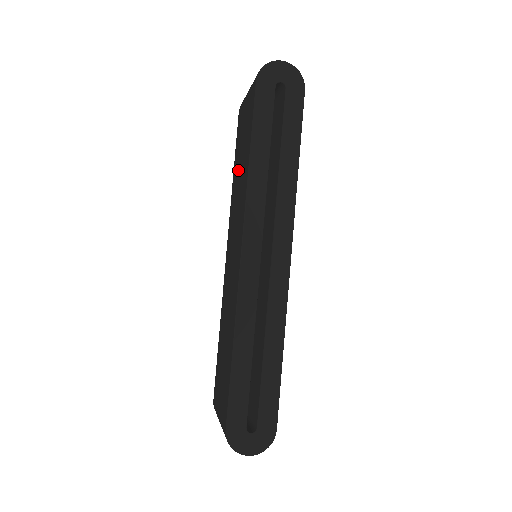
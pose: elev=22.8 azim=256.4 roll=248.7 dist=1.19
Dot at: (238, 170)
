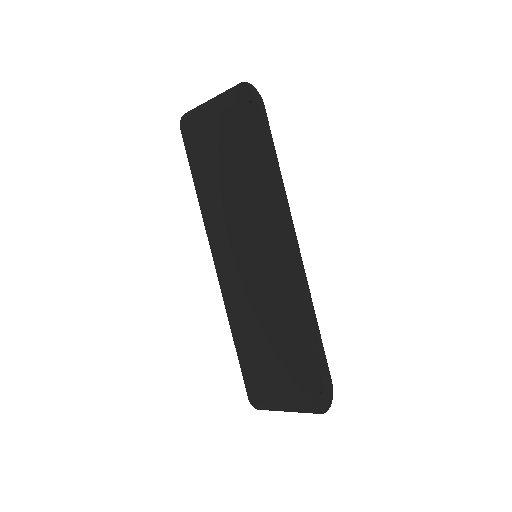
Dot at: (216, 185)
